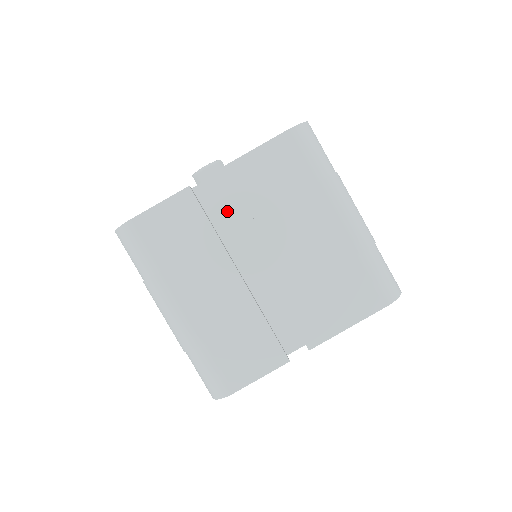
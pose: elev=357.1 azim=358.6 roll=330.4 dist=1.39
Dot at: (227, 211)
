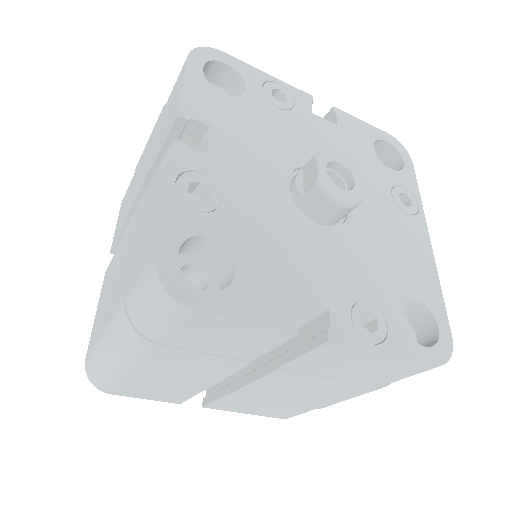
Dot at: occluded
